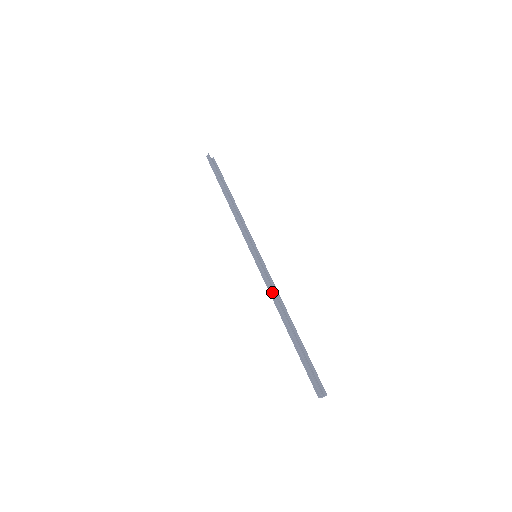
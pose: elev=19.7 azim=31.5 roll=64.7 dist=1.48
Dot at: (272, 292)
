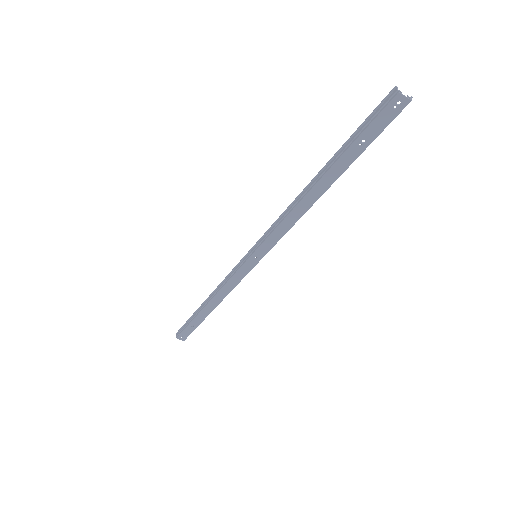
Dot at: (284, 214)
